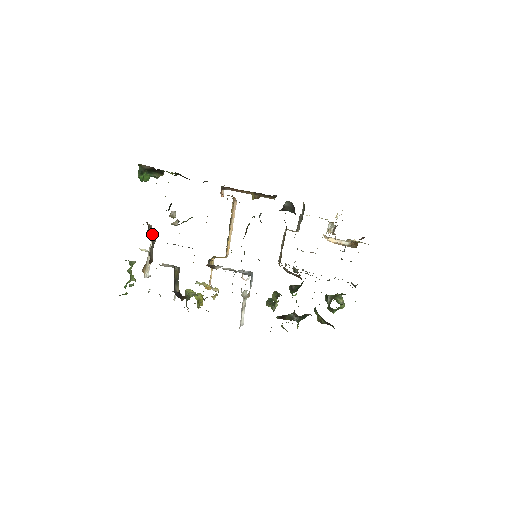
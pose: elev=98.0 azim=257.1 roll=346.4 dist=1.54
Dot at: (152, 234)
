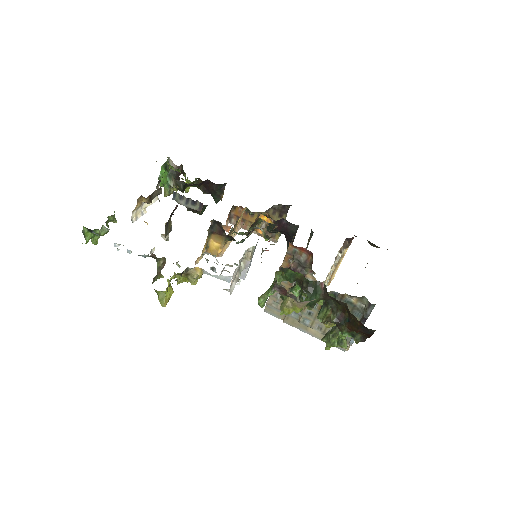
Dot at: occluded
